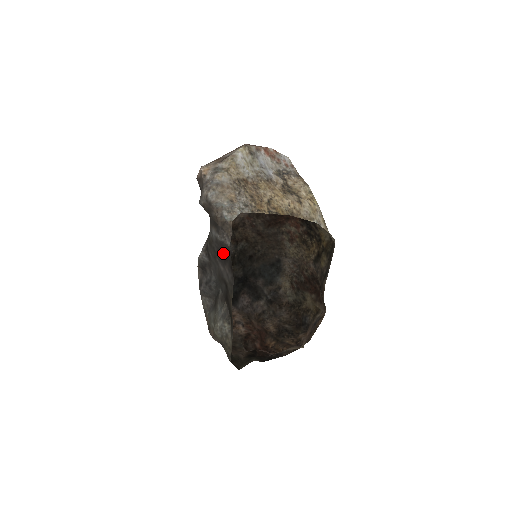
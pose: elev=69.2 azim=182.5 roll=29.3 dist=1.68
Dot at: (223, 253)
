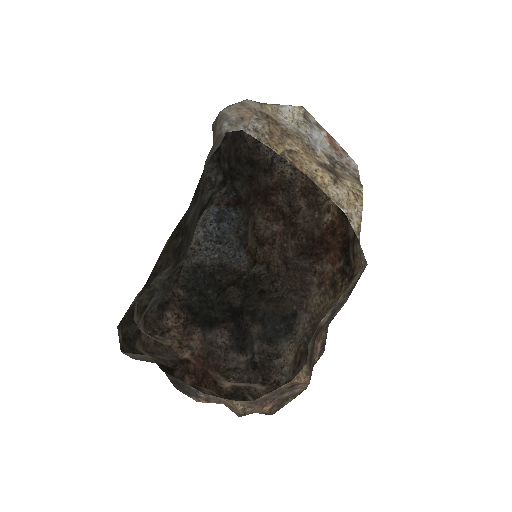
Dot at: occluded
